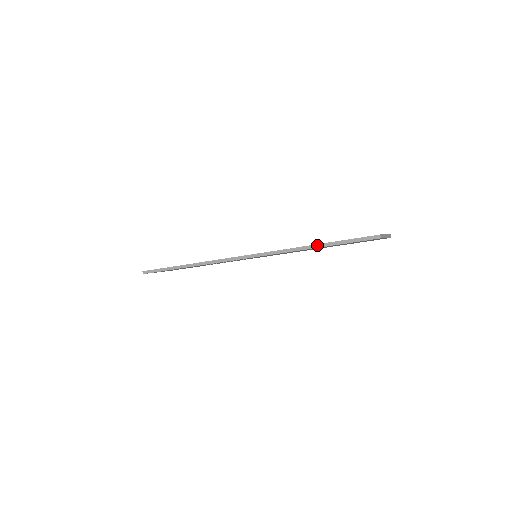
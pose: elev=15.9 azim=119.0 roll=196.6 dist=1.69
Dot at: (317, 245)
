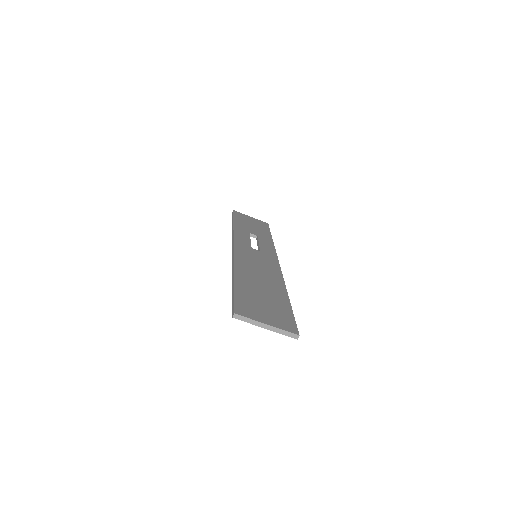
Dot at: (233, 279)
